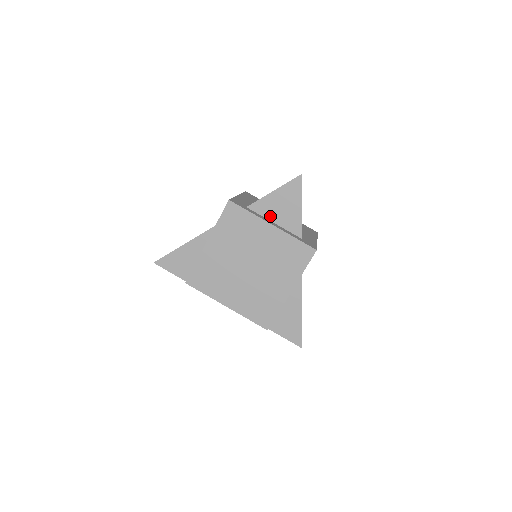
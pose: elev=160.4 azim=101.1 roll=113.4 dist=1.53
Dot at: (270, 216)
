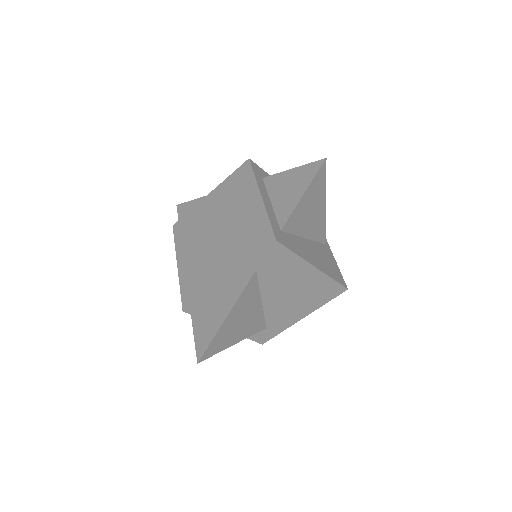
Dot at: (273, 194)
